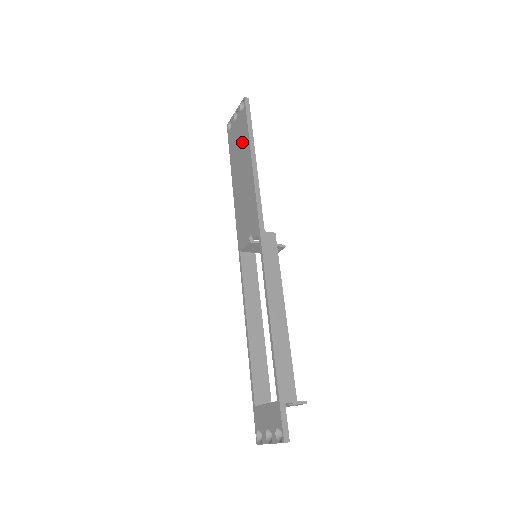
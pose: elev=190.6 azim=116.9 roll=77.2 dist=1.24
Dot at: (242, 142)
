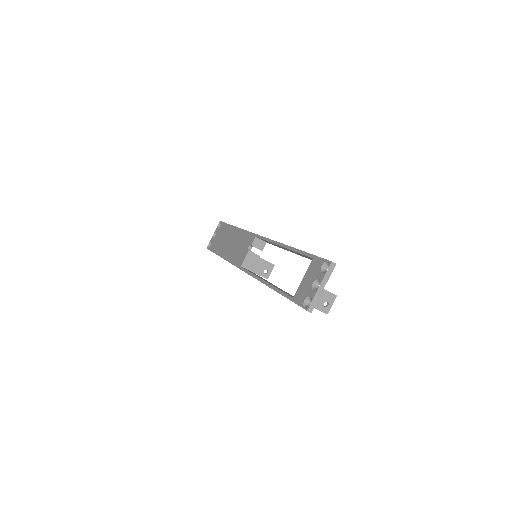
Dot at: (224, 233)
